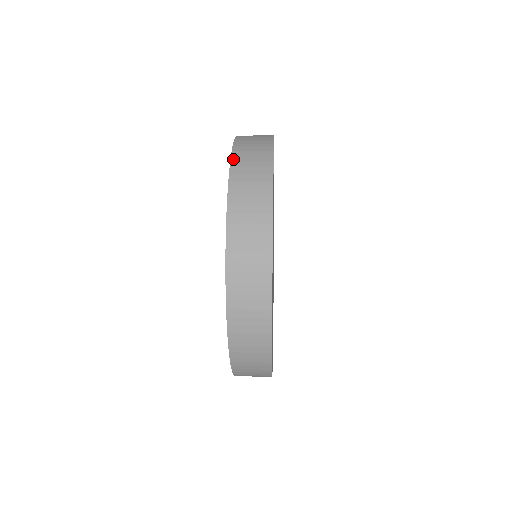
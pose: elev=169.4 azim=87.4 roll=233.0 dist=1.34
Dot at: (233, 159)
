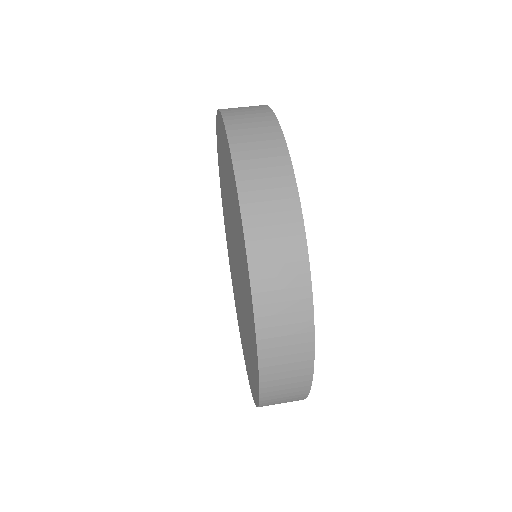
Dot at: (233, 149)
